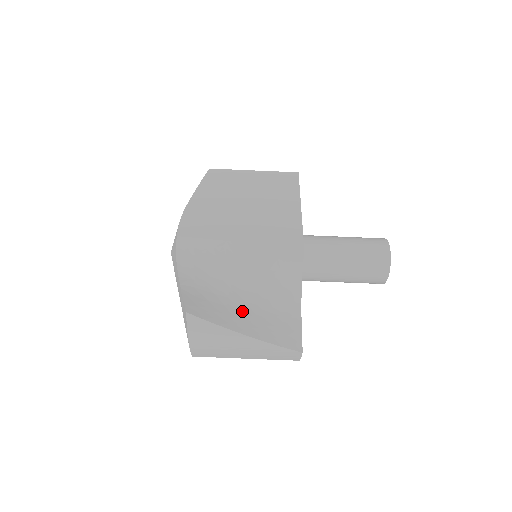
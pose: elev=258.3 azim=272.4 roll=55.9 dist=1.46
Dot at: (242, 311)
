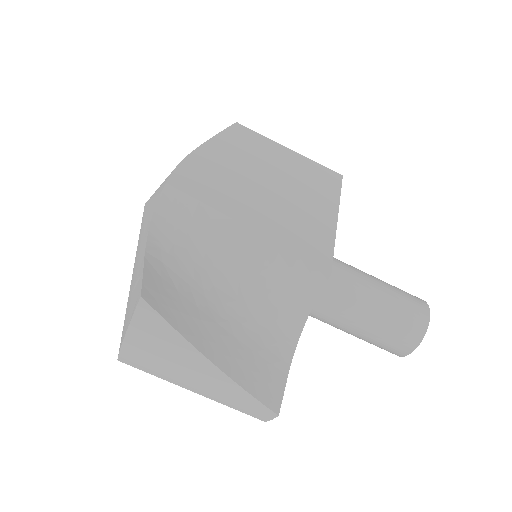
Dot at: (218, 325)
